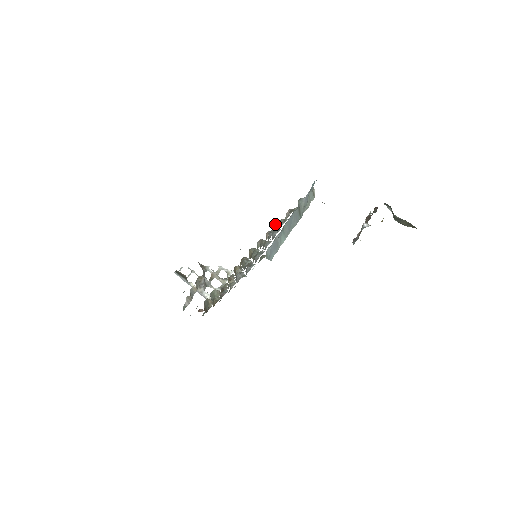
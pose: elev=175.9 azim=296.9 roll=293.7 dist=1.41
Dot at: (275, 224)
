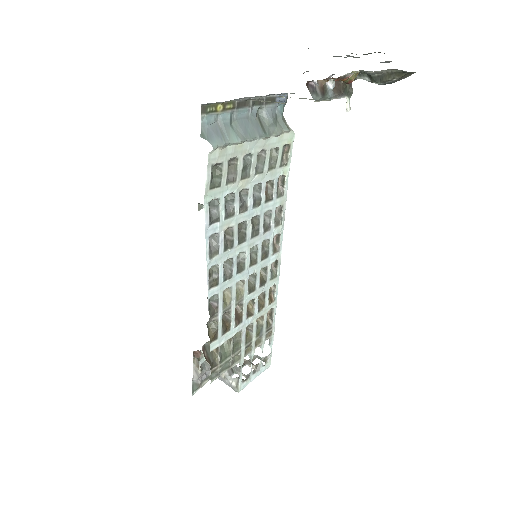
Dot at: occluded
